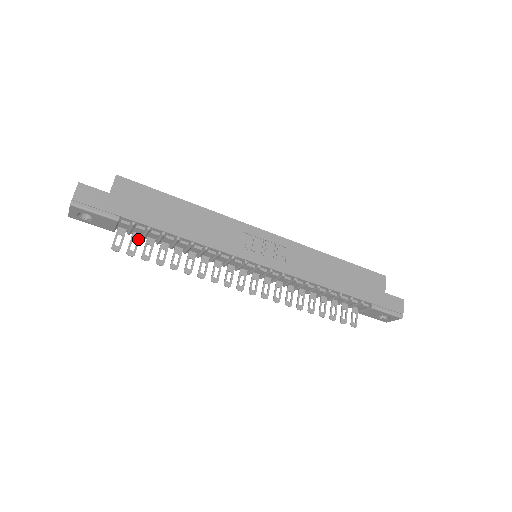
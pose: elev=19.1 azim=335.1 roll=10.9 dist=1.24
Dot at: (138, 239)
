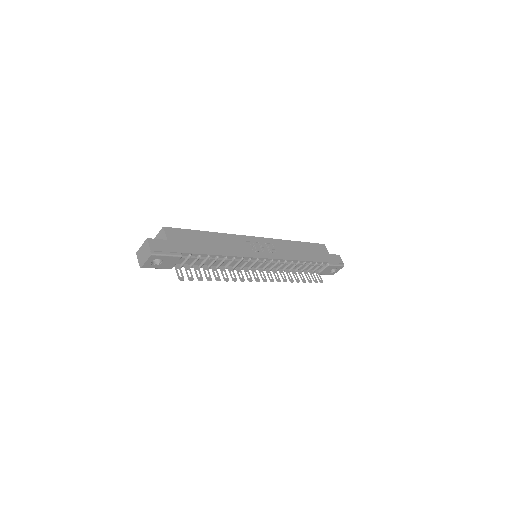
Dot at: (189, 268)
